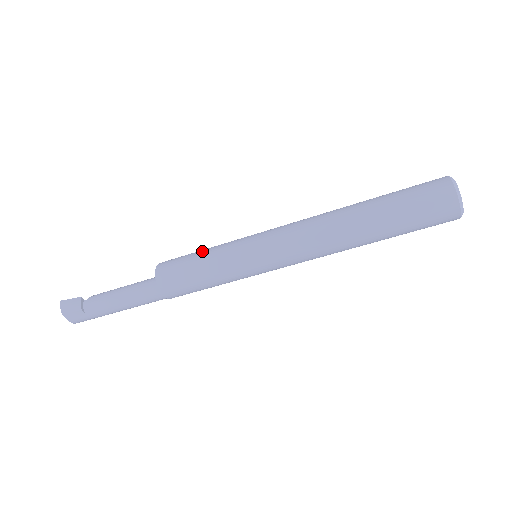
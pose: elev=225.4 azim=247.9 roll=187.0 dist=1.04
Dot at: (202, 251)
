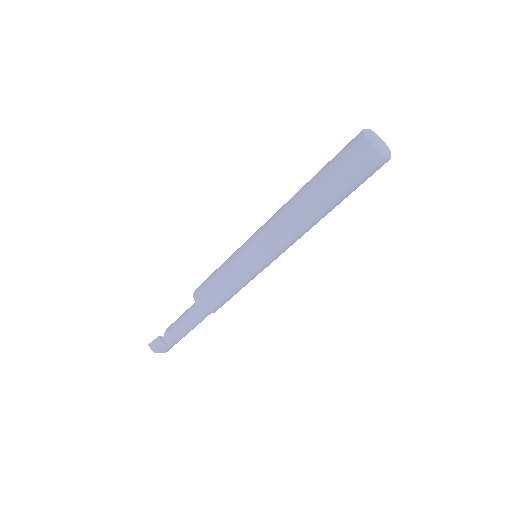
Dot at: (217, 273)
